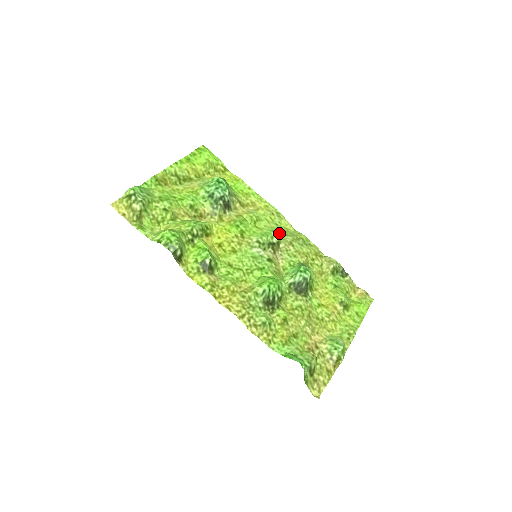
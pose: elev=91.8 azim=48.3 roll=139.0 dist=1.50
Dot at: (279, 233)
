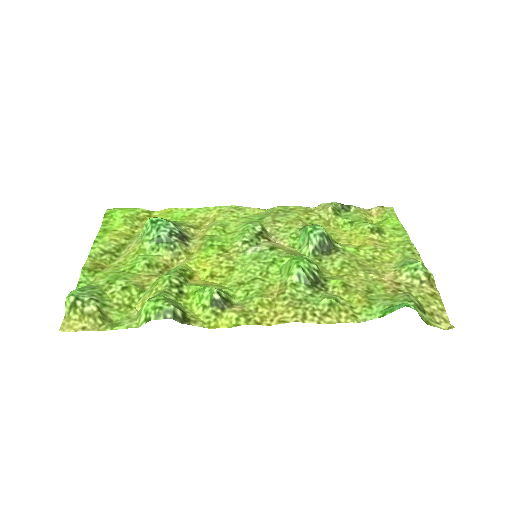
Dot at: (255, 221)
